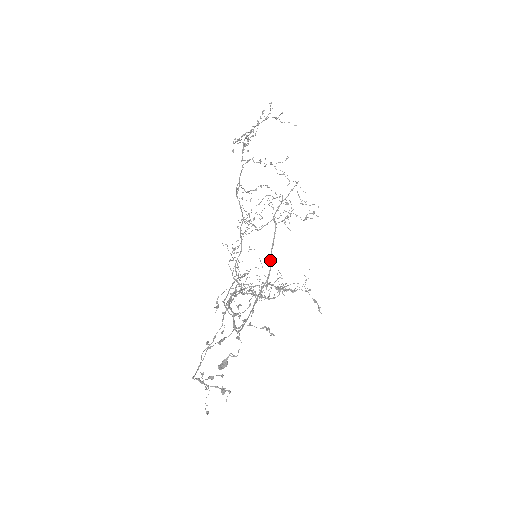
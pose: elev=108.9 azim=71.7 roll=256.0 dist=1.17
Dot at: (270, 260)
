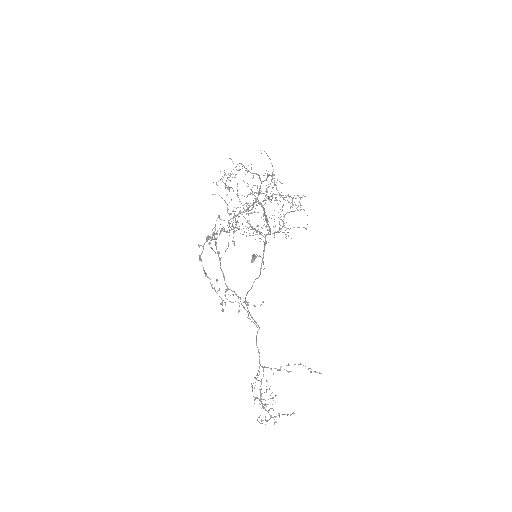
Dot at: (267, 223)
